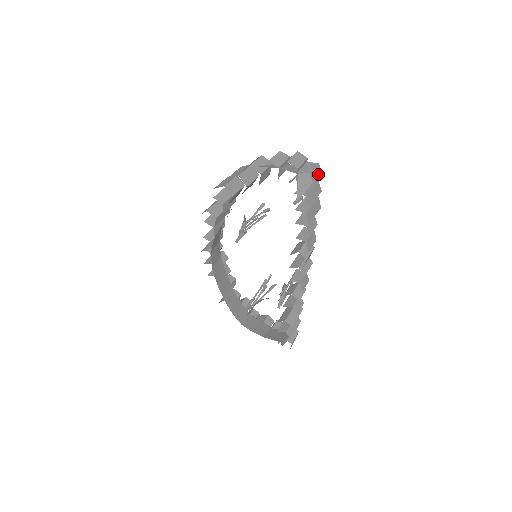
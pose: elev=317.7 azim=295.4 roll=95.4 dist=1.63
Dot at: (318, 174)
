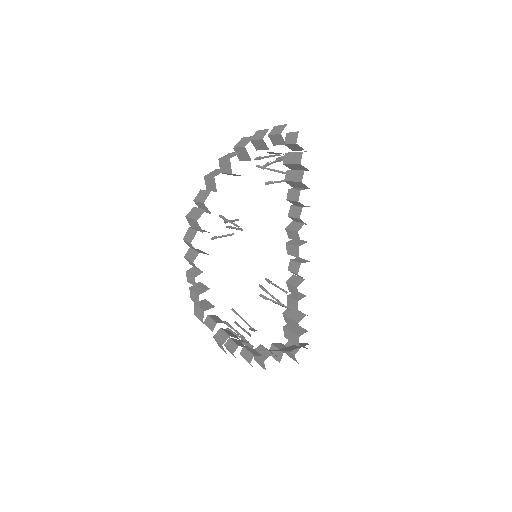
Dot at: occluded
